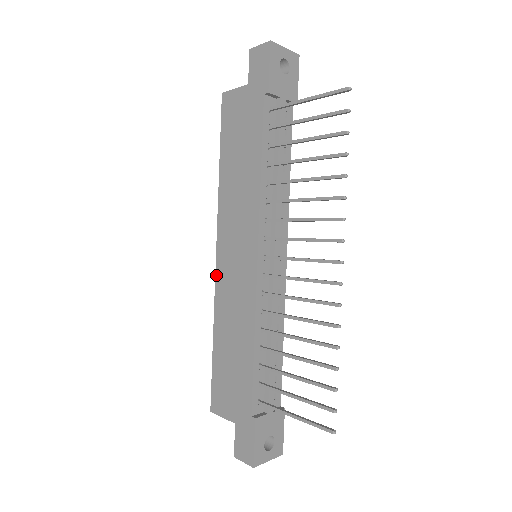
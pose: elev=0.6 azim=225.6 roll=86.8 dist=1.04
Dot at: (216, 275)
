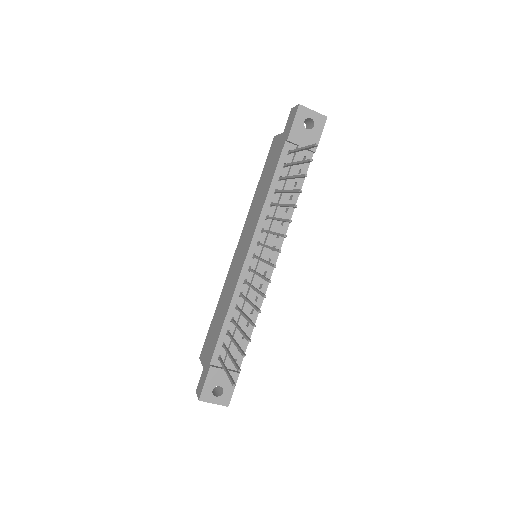
Dot at: (231, 263)
